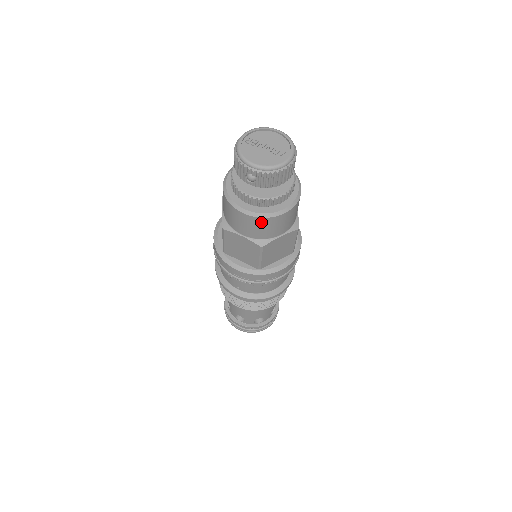
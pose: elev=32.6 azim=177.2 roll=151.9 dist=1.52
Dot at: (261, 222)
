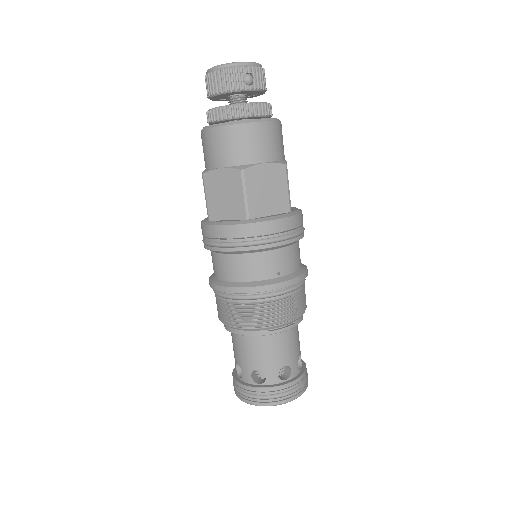
Dot at: (275, 129)
